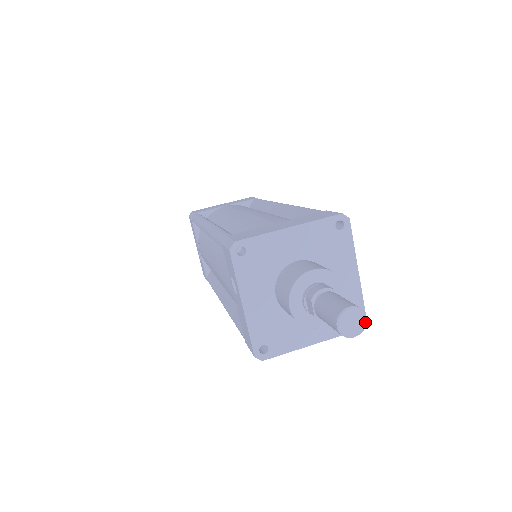
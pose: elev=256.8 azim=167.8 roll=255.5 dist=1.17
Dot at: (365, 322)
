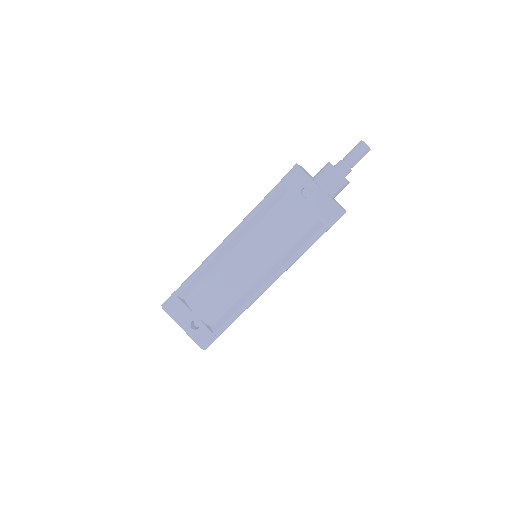
Dot at: occluded
